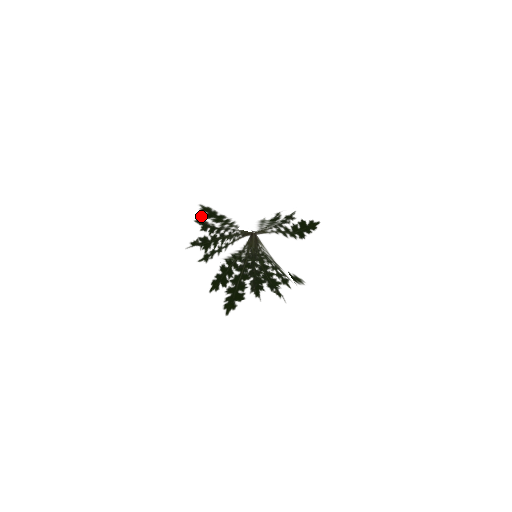
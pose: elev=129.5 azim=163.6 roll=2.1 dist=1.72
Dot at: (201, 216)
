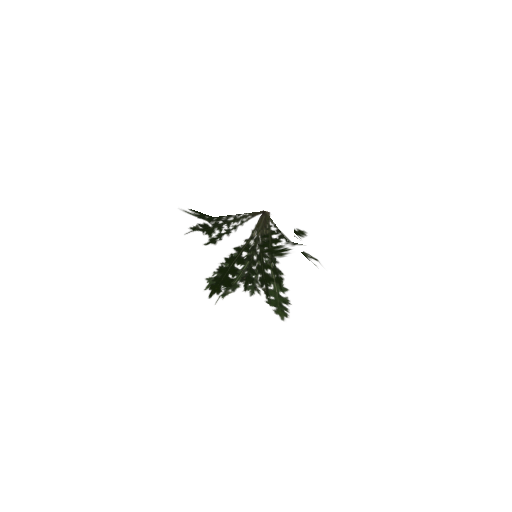
Dot at: occluded
